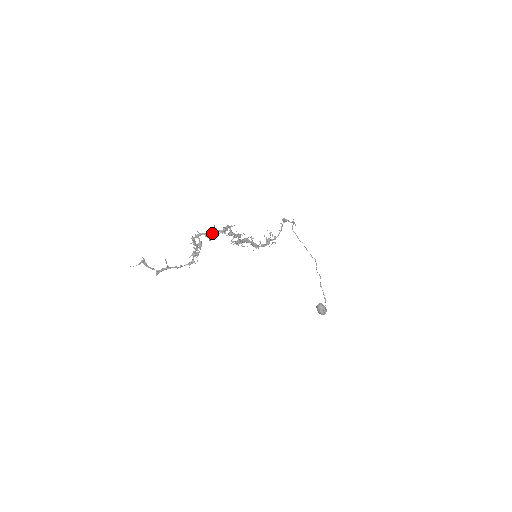
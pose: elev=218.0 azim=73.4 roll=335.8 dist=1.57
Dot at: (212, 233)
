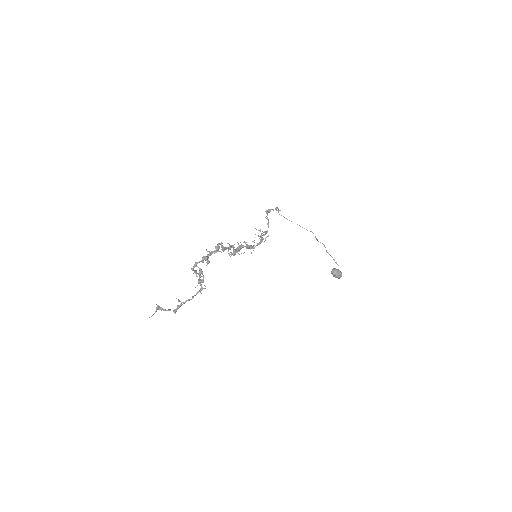
Dot at: (207, 257)
